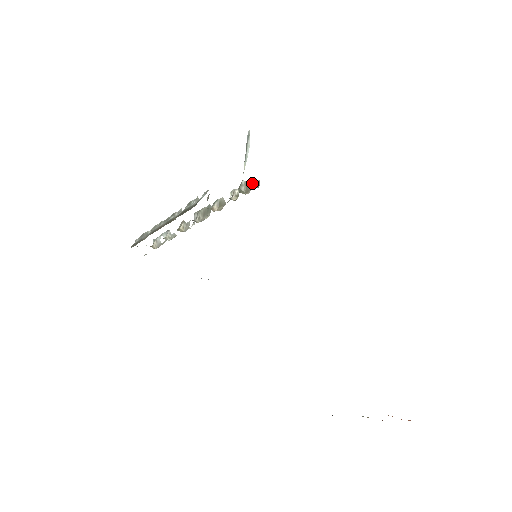
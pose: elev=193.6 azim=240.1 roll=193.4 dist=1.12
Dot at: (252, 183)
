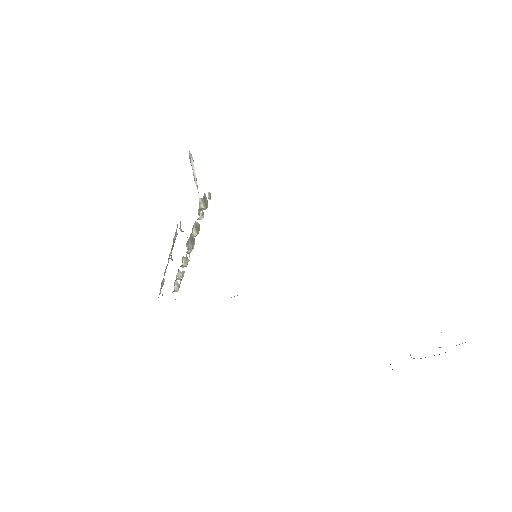
Dot at: (206, 197)
